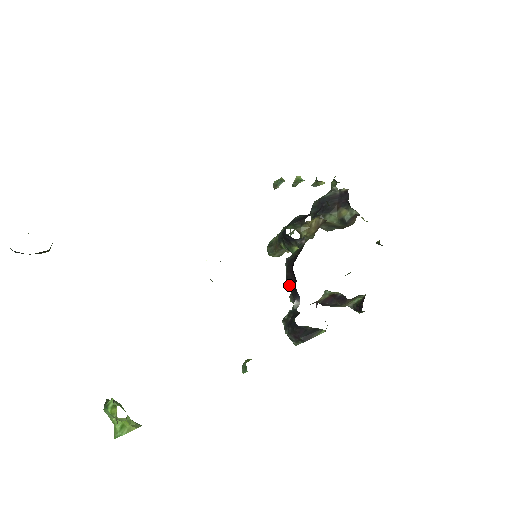
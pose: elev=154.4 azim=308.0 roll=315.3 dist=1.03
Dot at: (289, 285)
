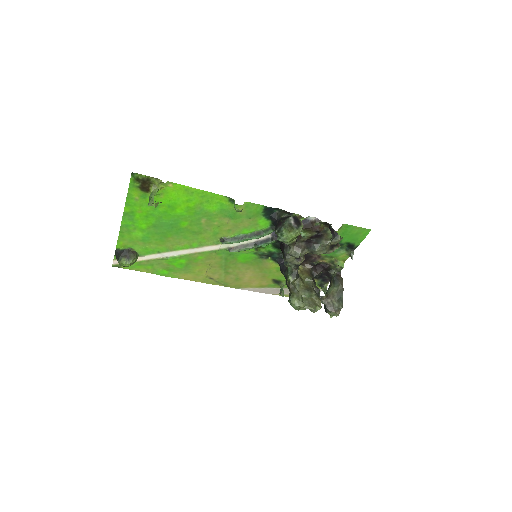
Dot at: (284, 253)
